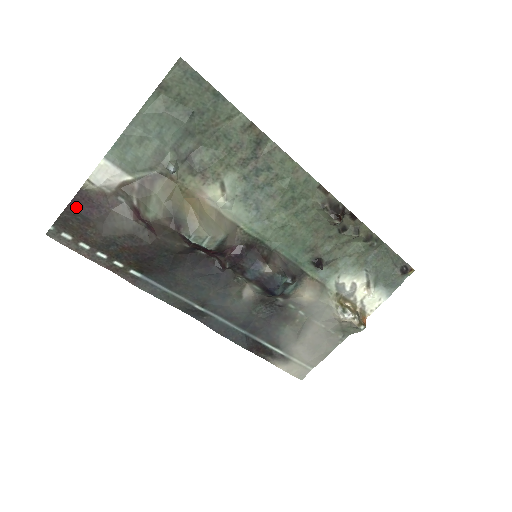
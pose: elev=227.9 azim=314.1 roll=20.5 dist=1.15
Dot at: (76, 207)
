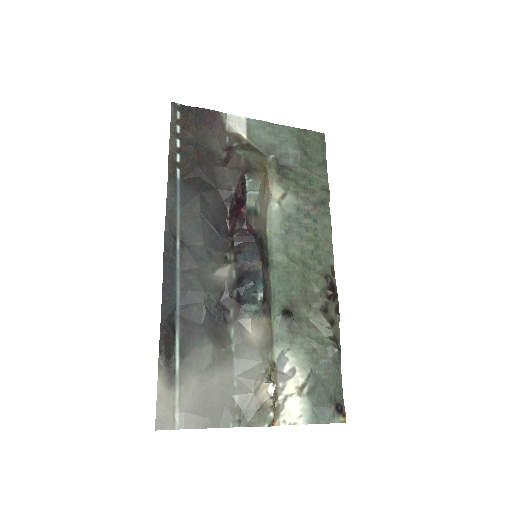
Dot at: (204, 113)
